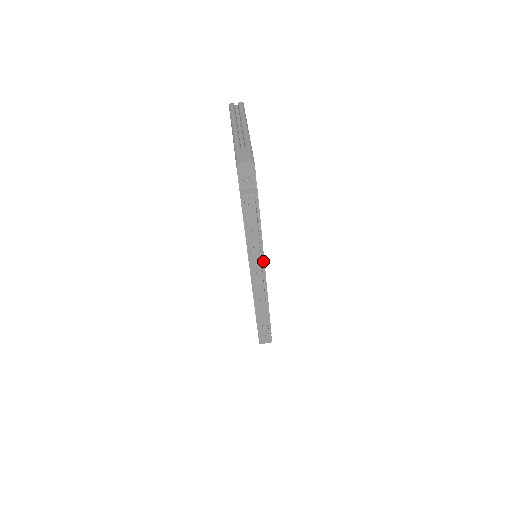
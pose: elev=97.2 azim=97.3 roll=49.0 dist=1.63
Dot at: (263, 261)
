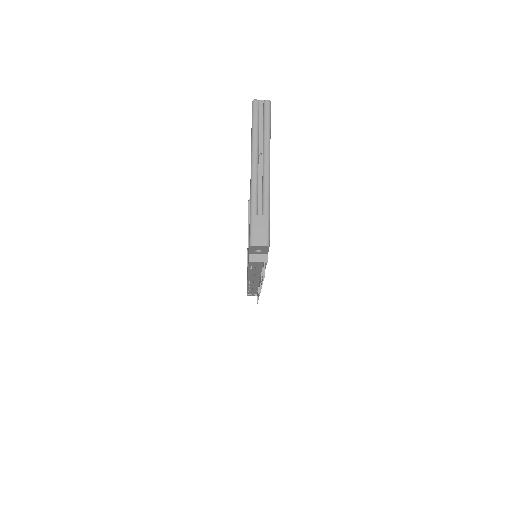
Dot at: occluded
